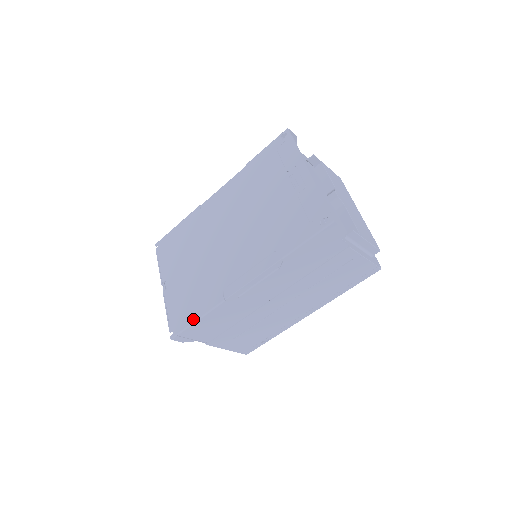
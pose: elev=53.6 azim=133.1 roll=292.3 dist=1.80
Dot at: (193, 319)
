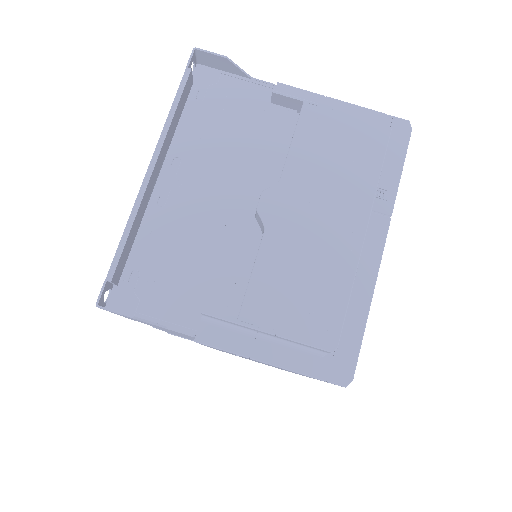
Dot at: occluded
